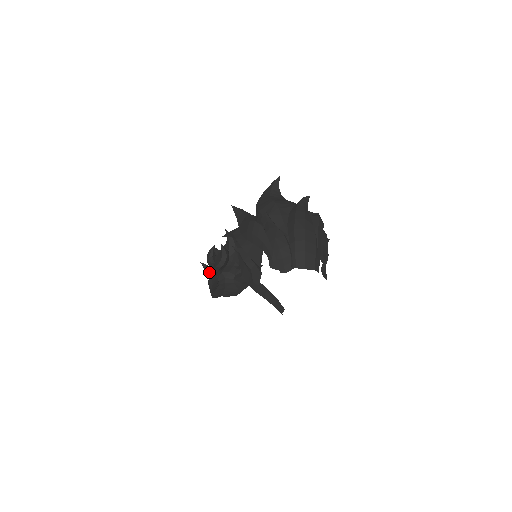
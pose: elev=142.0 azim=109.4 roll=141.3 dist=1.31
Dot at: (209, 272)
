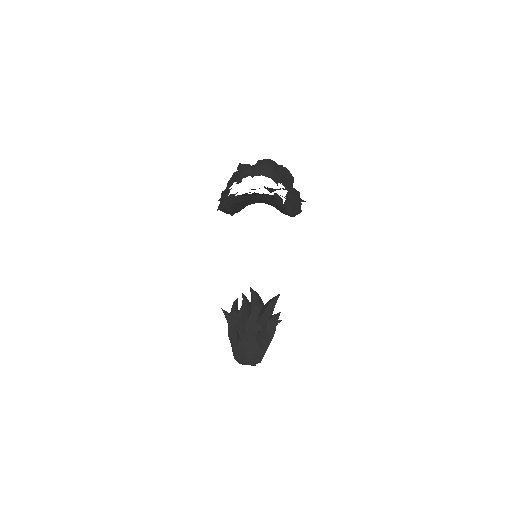
Dot at: occluded
